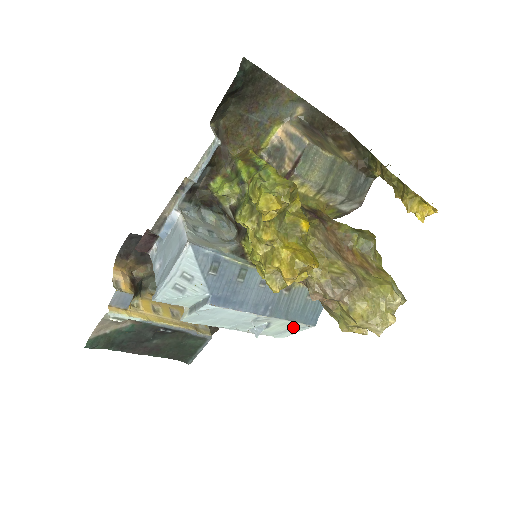
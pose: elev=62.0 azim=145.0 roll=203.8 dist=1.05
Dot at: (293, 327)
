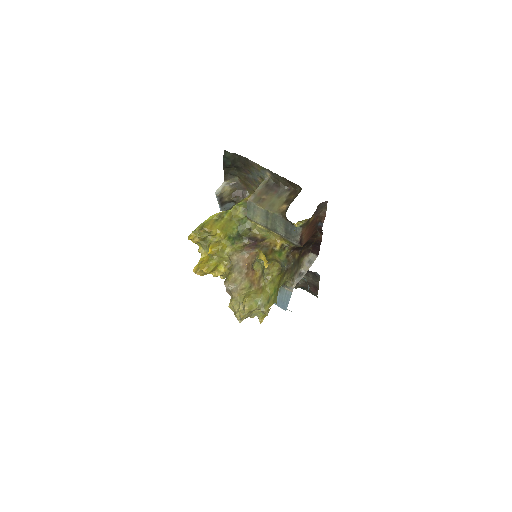
Dot at: occluded
